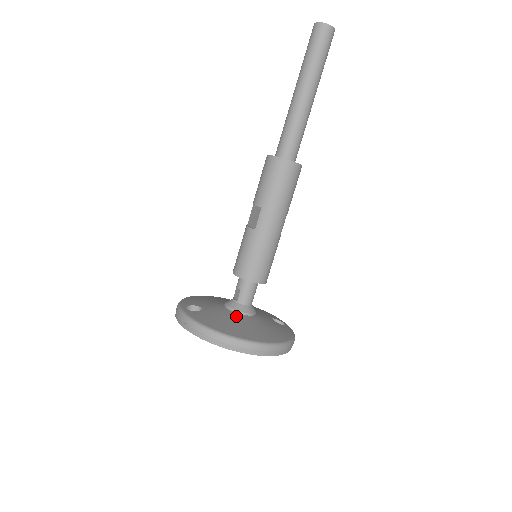
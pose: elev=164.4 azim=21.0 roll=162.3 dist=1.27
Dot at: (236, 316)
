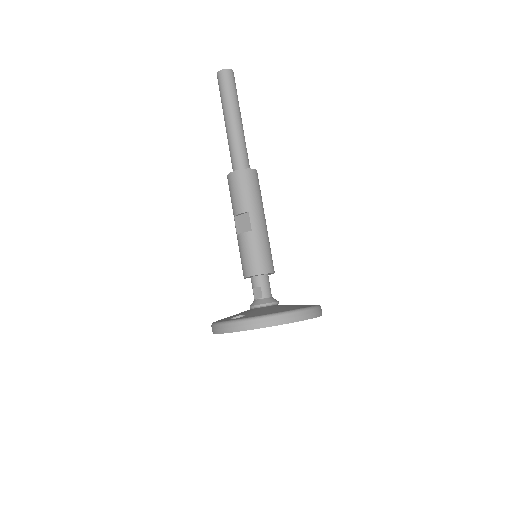
Dot at: (272, 306)
